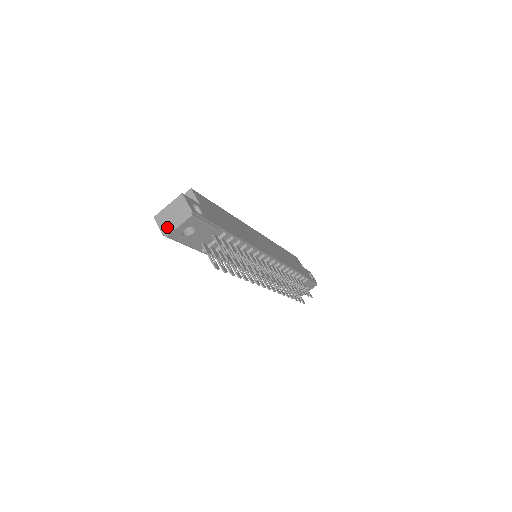
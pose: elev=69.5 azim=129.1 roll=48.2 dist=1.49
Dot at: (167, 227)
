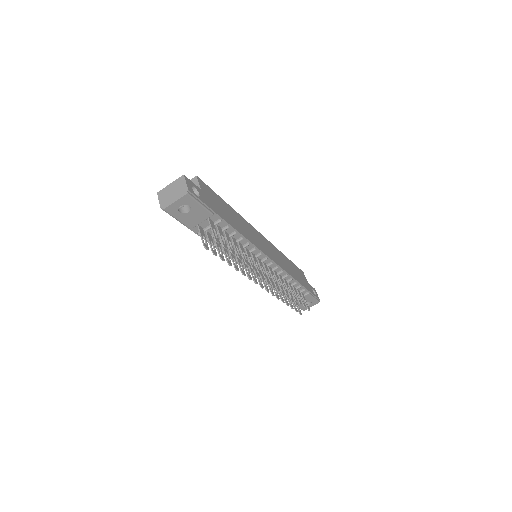
Dot at: (166, 202)
